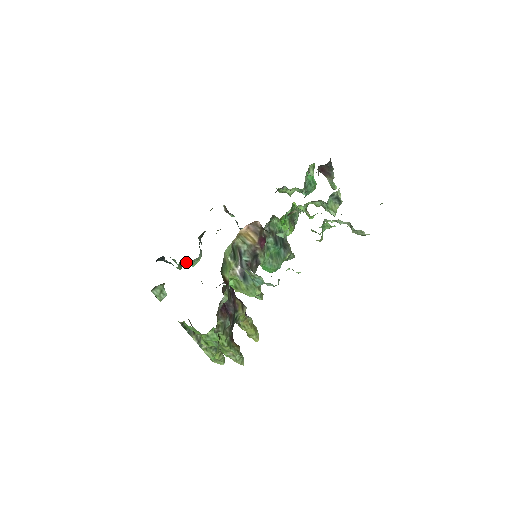
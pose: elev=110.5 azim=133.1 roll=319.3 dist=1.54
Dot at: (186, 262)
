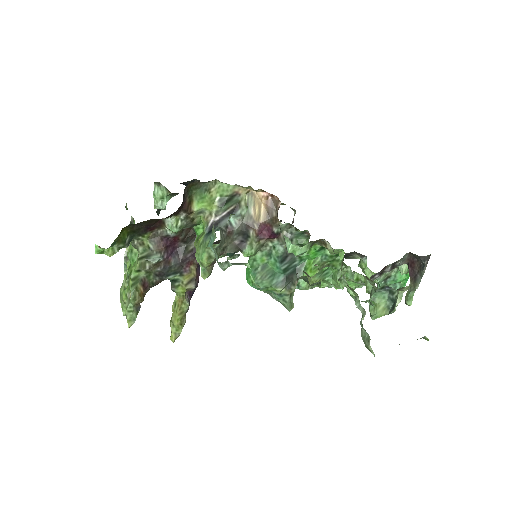
Dot at: occluded
